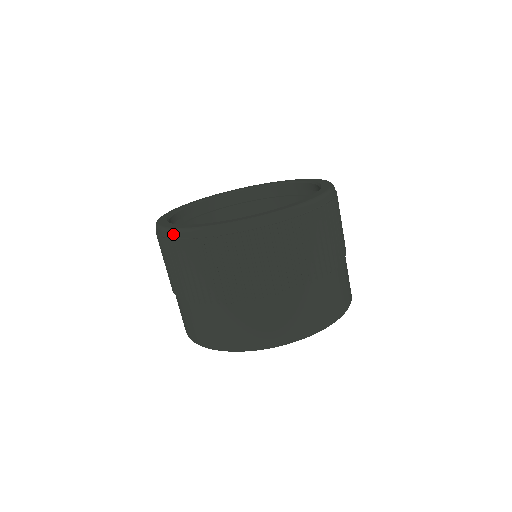
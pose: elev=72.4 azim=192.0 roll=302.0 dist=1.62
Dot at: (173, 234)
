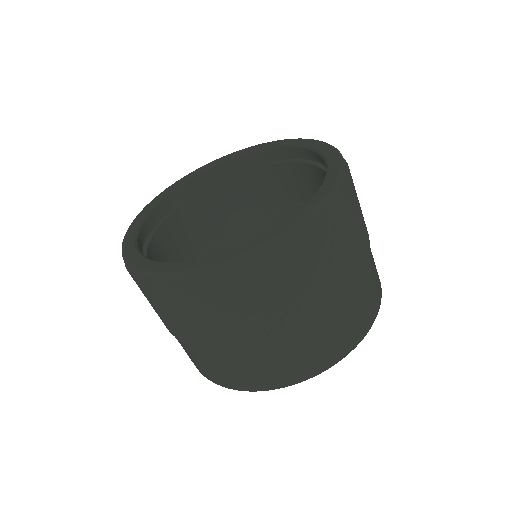
Dot at: occluded
